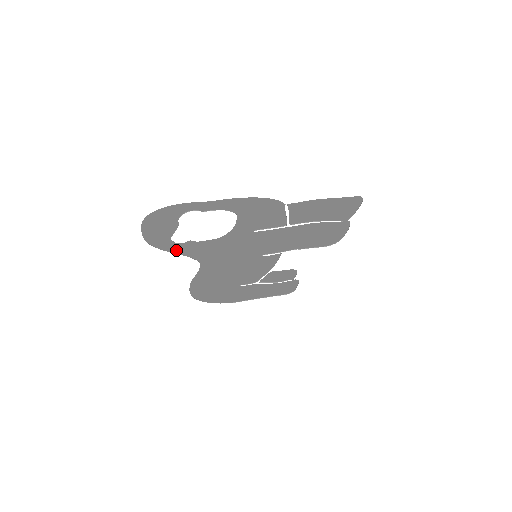
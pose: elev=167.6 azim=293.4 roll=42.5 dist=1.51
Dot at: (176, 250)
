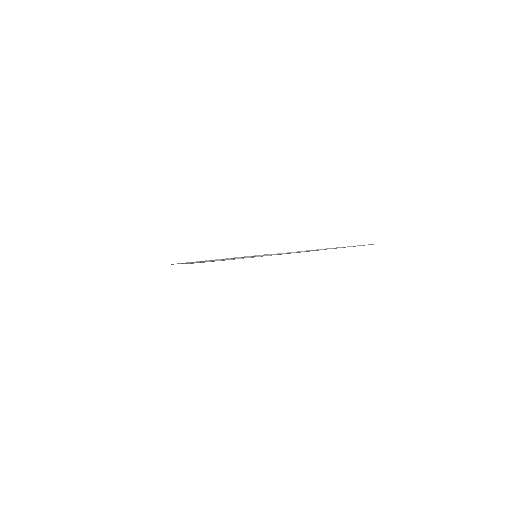
Dot at: occluded
